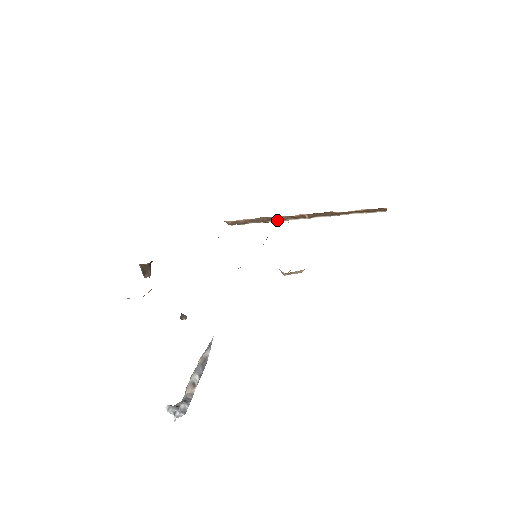
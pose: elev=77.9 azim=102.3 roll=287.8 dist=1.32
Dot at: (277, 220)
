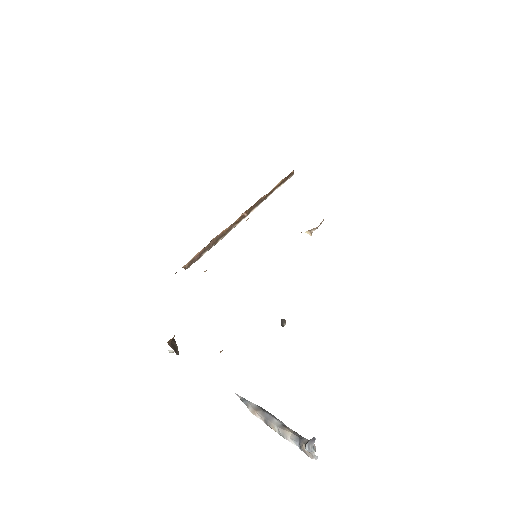
Dot at: (225, 234)
